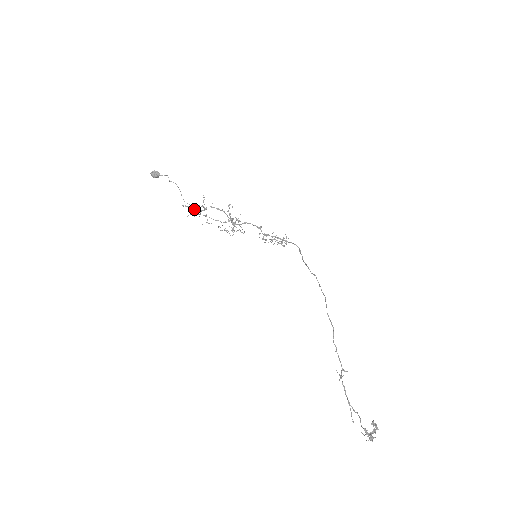
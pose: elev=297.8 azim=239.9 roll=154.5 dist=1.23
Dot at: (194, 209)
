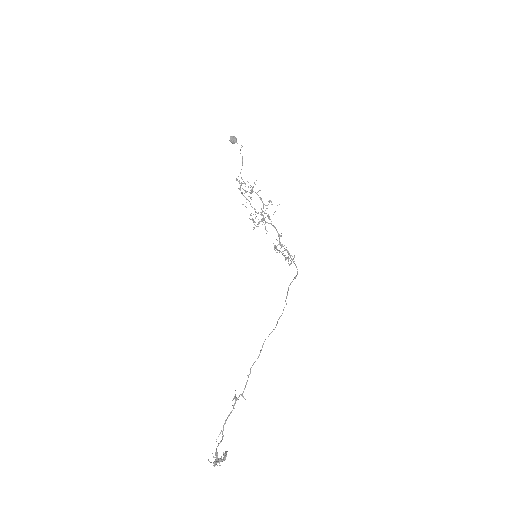
Dot at: (240, 186)
